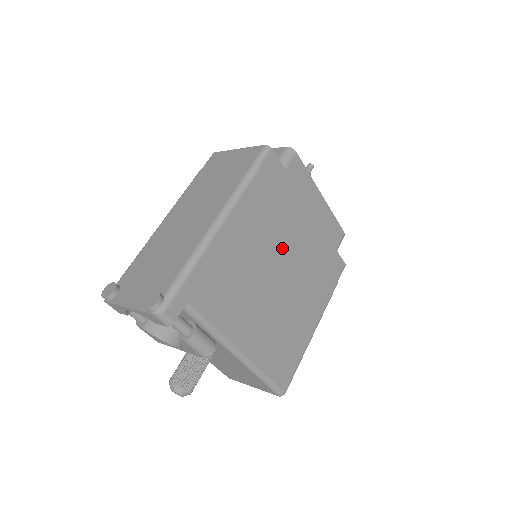
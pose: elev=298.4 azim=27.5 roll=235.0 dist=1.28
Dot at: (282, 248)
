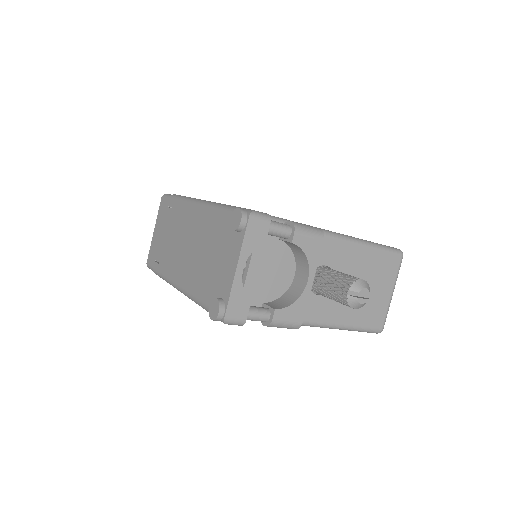
Dot at: occluded
